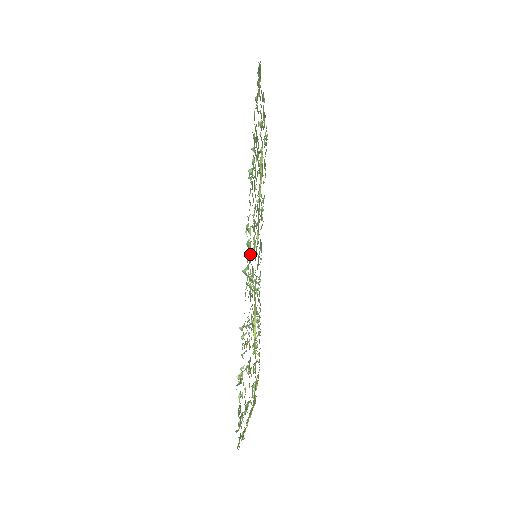
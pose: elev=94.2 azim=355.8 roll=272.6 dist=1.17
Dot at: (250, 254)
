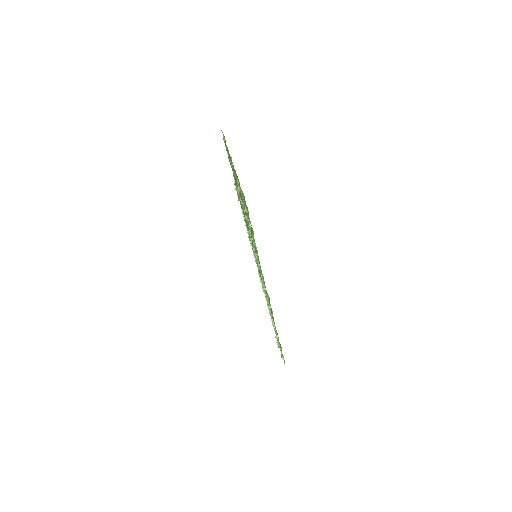
Dot at: (268, 295)
